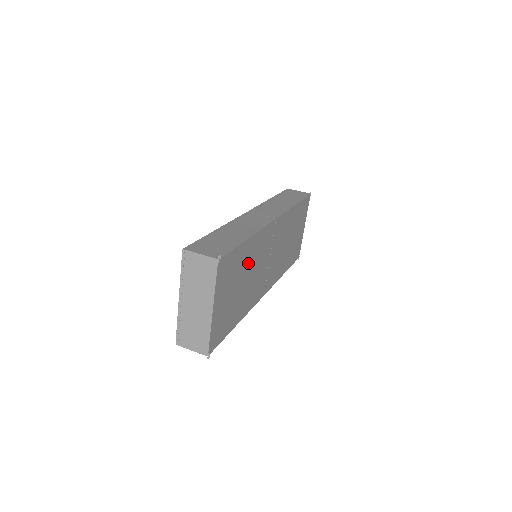
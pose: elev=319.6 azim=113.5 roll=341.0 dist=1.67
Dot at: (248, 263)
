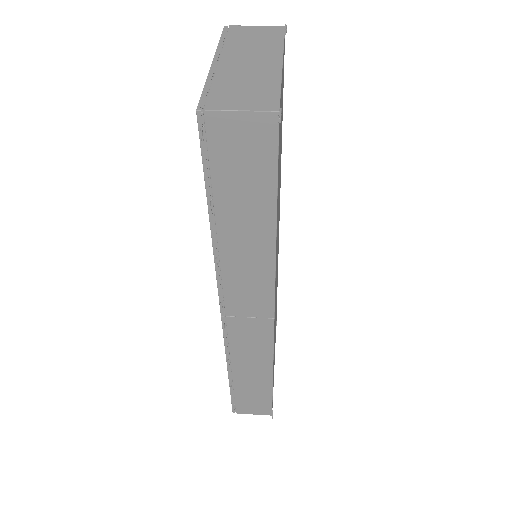
Dot at: (280, 167)
